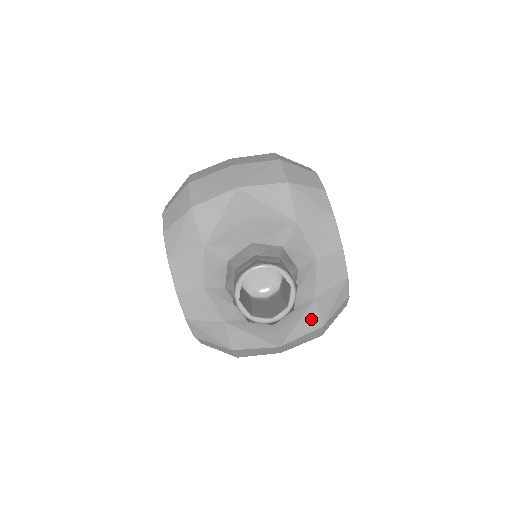
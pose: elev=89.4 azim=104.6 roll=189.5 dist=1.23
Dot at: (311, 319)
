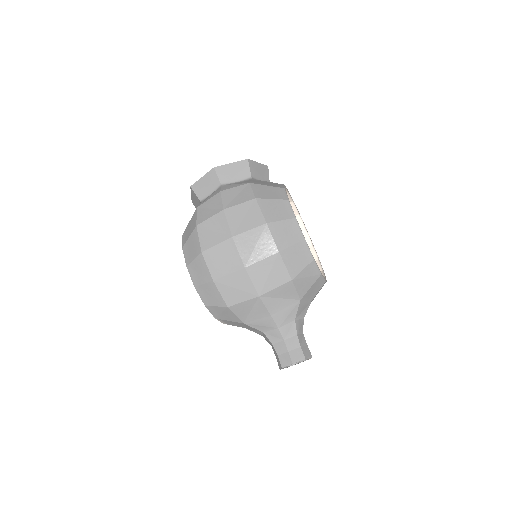
Dot at: occluded
